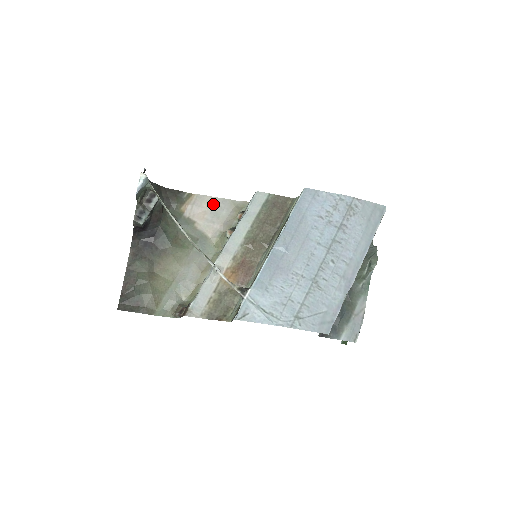
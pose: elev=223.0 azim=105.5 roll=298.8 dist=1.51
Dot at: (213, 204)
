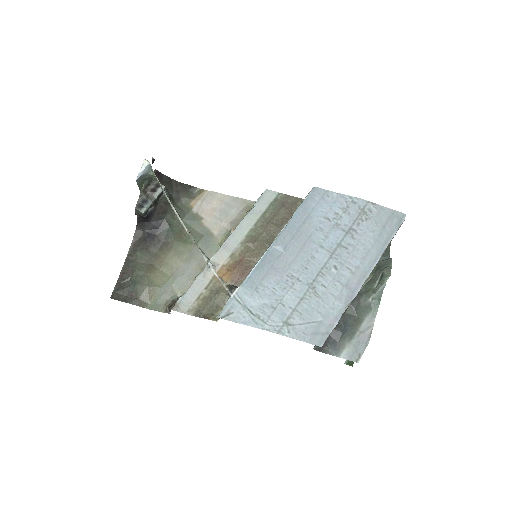
Dot at: (224, 202)
